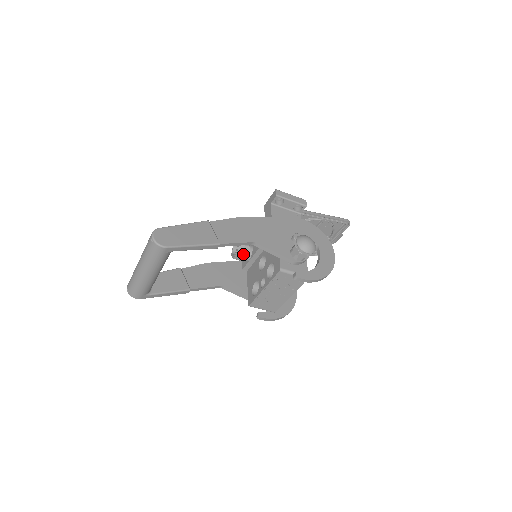
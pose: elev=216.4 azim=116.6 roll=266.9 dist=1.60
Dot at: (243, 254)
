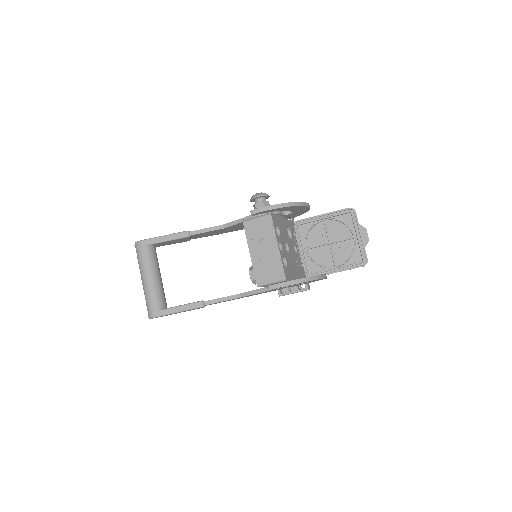
Dot at: occluded
